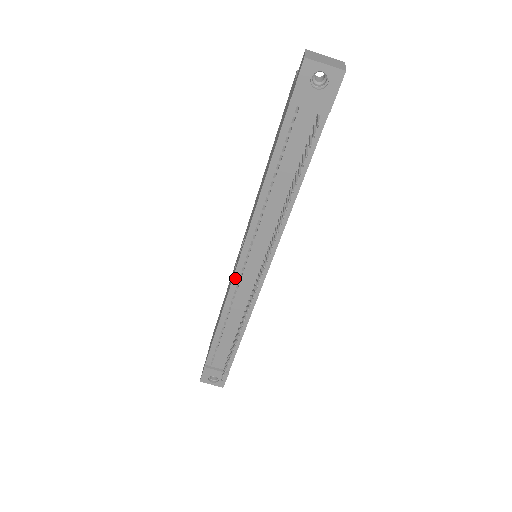
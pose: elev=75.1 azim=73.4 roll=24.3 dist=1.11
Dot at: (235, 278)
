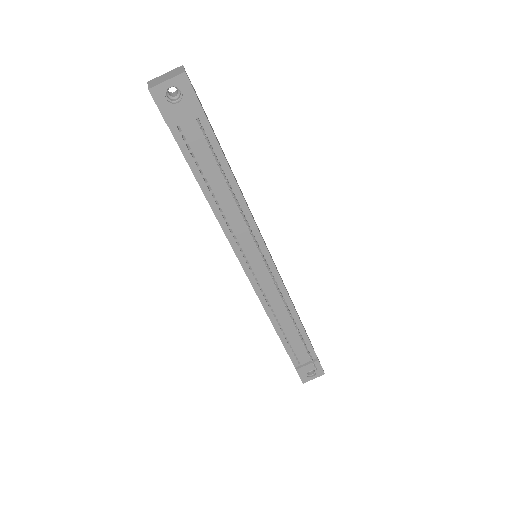
Dot at: (254, 285)
